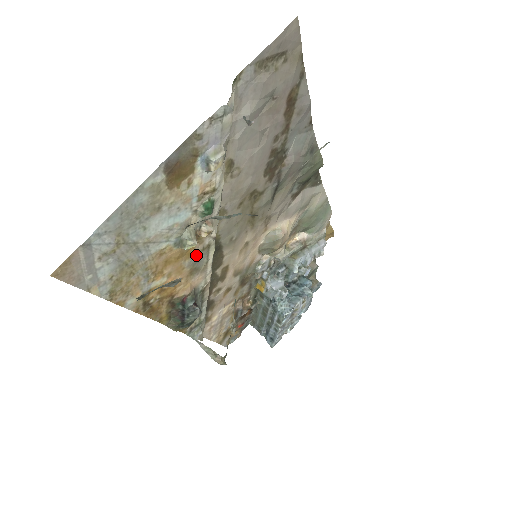
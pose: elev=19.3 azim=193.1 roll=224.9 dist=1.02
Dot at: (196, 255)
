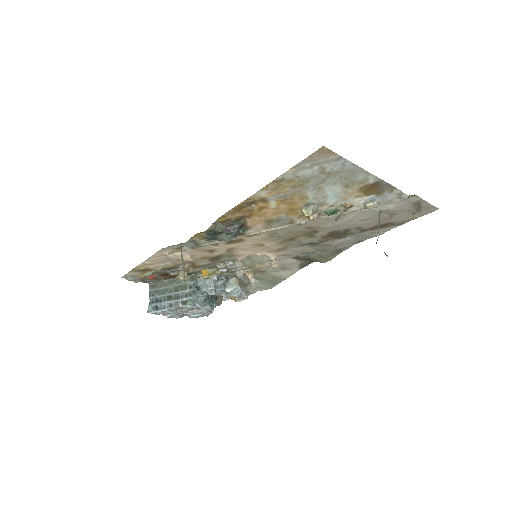
Dot at: (287, 218)
